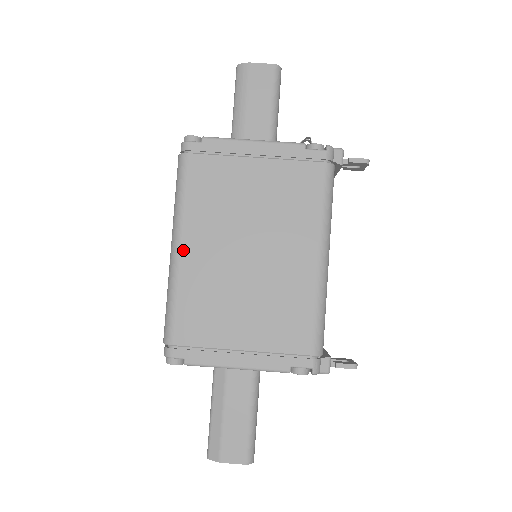
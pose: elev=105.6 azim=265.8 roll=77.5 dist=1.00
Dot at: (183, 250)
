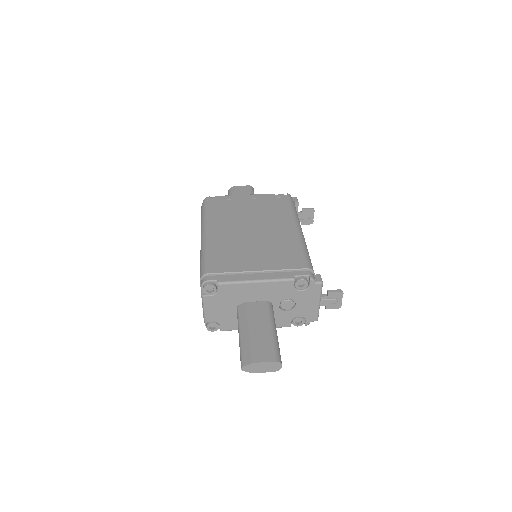
Dot at: (210, 233)
